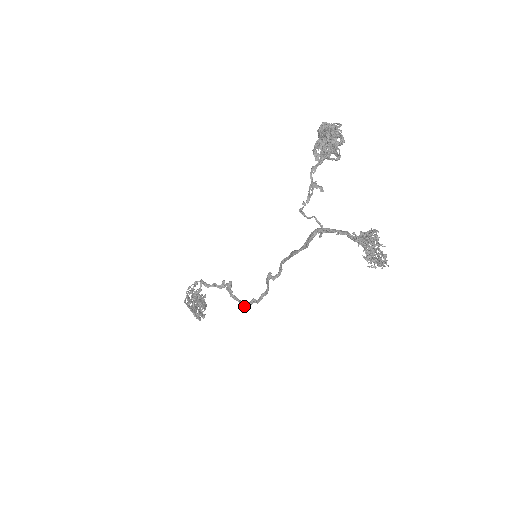
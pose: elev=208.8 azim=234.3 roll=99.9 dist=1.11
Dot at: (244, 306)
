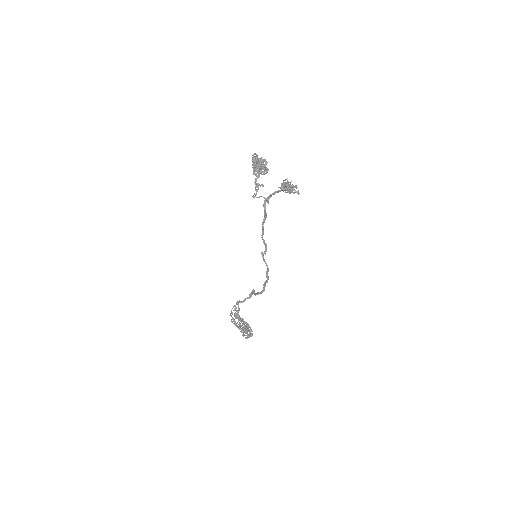
Dot at: (262, 291)
